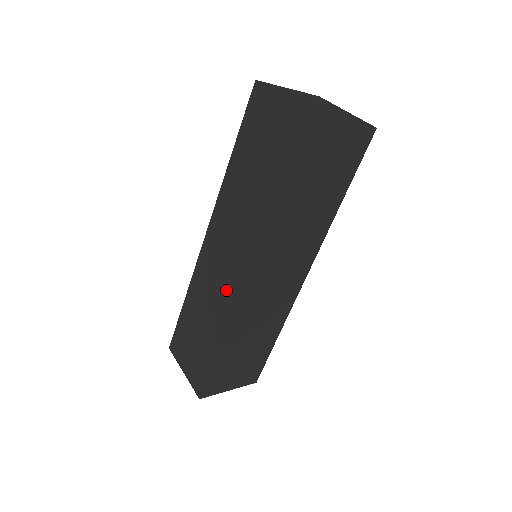
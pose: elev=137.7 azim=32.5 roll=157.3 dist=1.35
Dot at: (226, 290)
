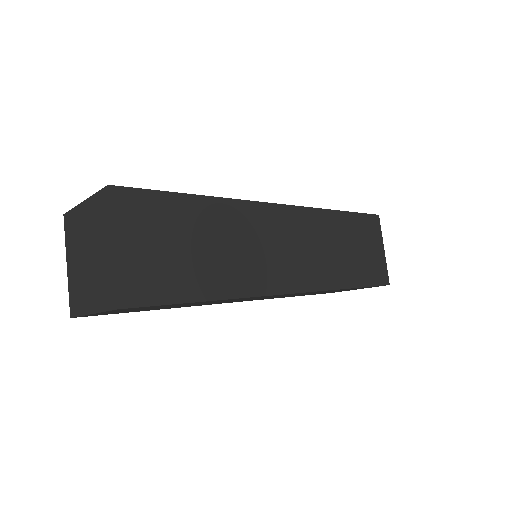
Dot at: occluded
